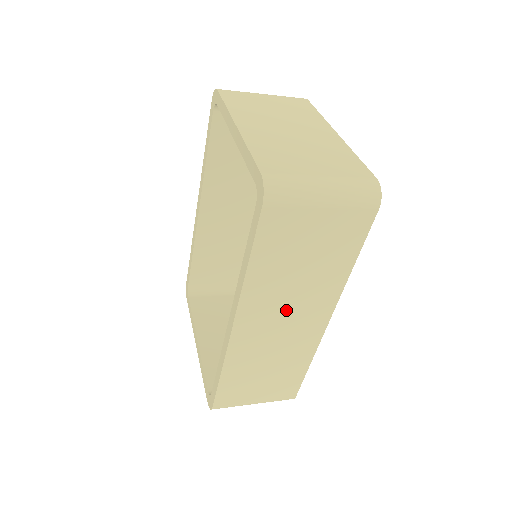
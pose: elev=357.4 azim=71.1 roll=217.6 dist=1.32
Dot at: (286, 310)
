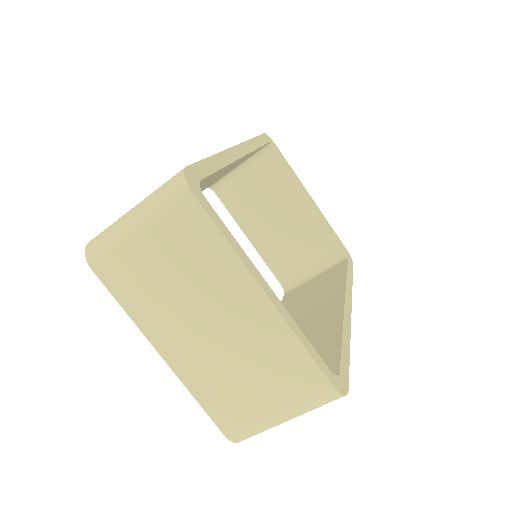
Dot at: occluded
